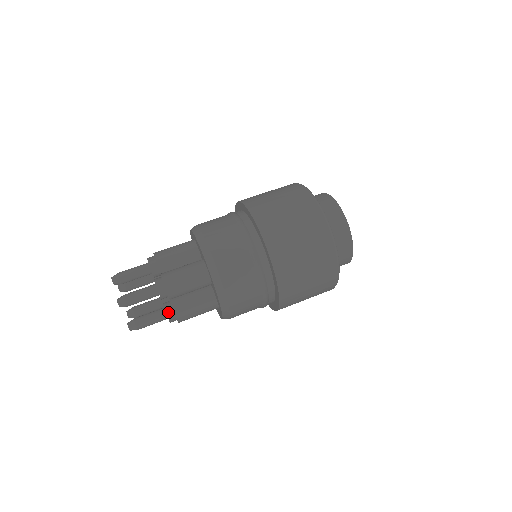
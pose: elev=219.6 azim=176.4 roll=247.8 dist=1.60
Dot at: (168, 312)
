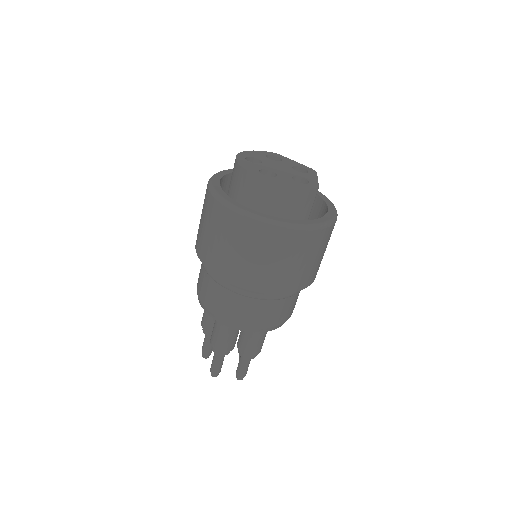
Dot at: (243, 356)
